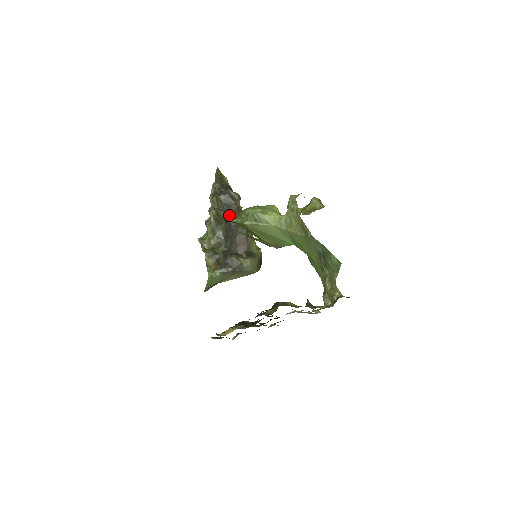
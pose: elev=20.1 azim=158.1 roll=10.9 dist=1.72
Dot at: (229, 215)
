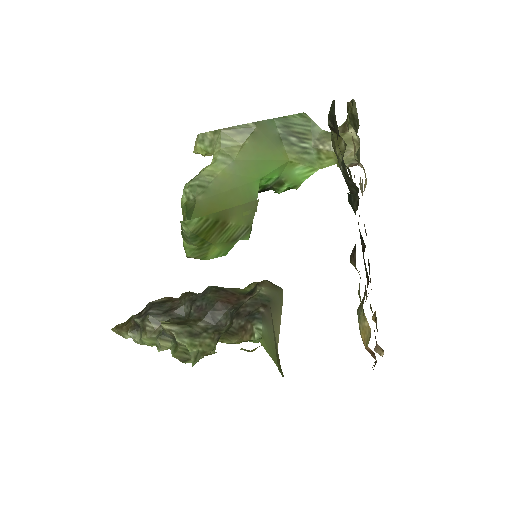
Dot at: (183, 313)
